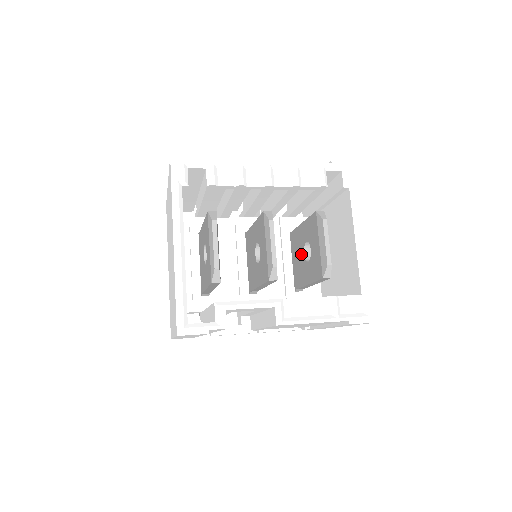
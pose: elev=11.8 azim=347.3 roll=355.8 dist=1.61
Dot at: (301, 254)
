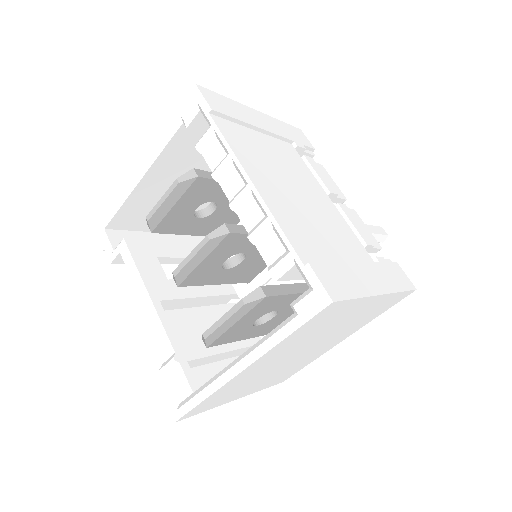
Dot at: occluded
